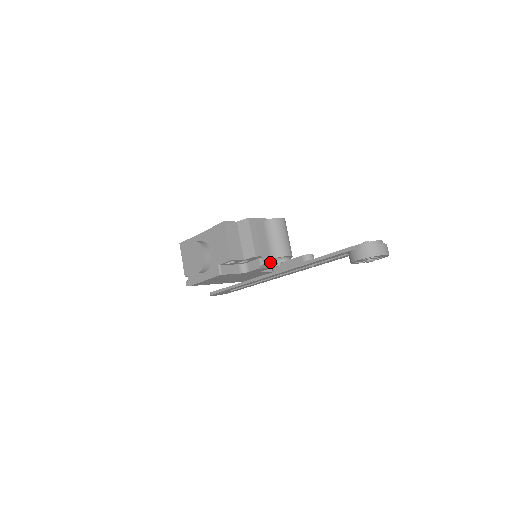
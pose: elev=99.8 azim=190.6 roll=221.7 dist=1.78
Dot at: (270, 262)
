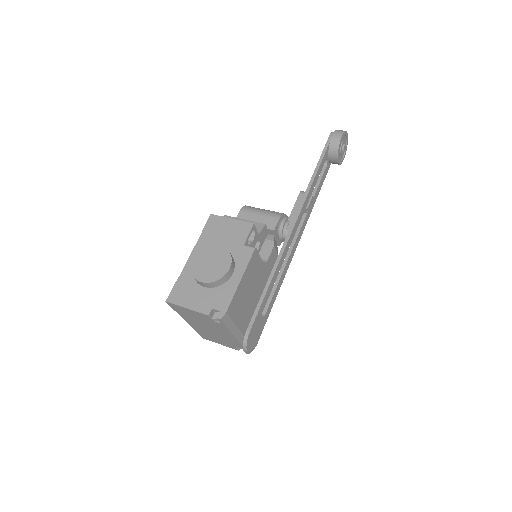
Dot at: (280, 224)
